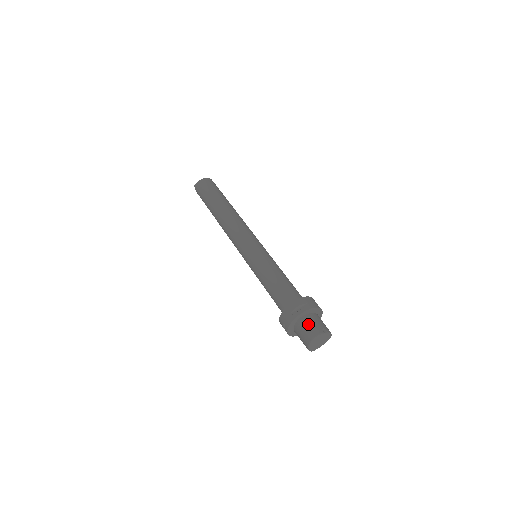
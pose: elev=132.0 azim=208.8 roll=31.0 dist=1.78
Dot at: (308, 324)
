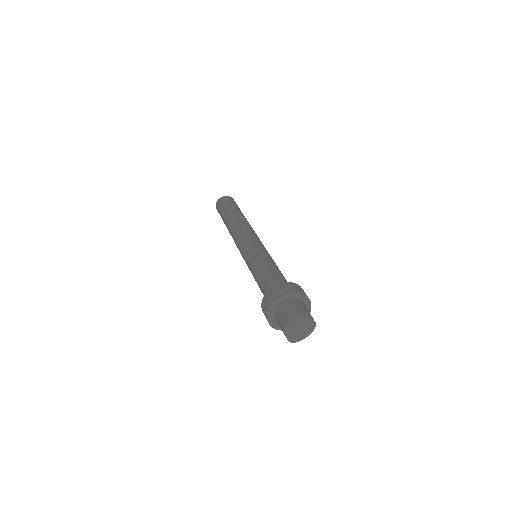
Dot at: (287, 307)
